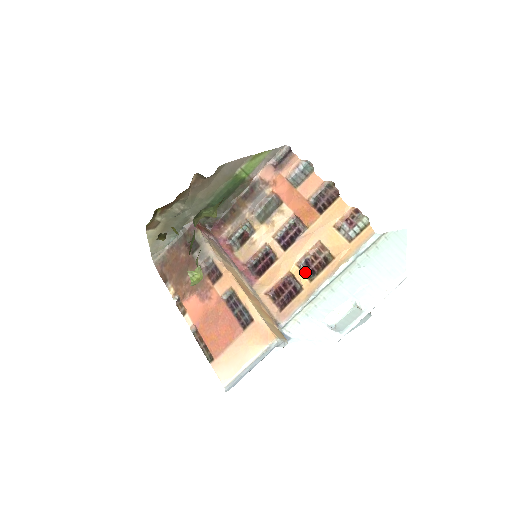
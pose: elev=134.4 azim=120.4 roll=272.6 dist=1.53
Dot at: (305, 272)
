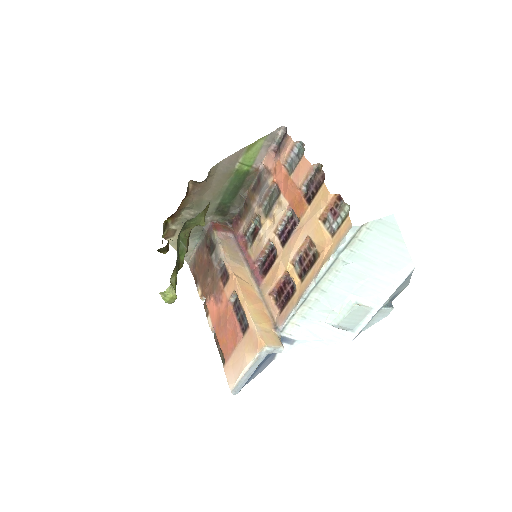
Dot at: (298, 271)
